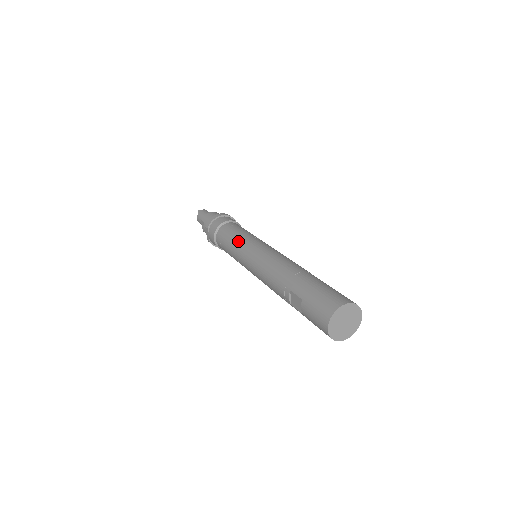
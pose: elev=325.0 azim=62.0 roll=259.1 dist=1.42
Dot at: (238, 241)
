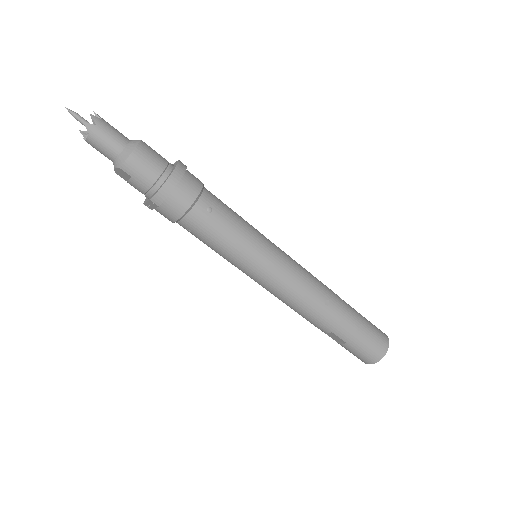
Dot at: (240, 253)
